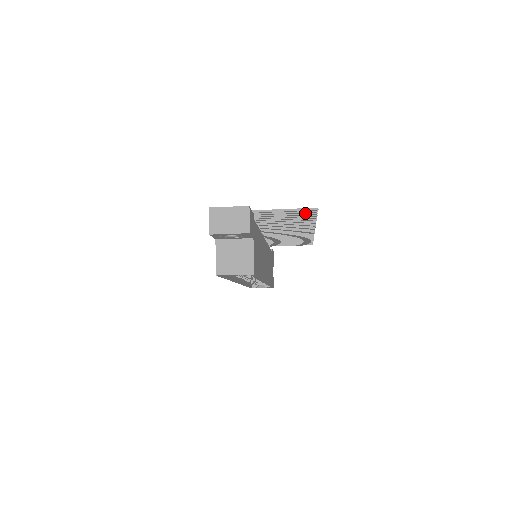
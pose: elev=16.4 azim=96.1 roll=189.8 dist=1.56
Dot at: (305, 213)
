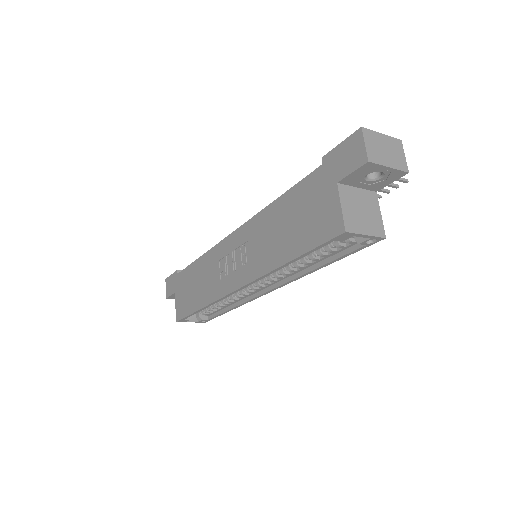
Dot at: occluded
